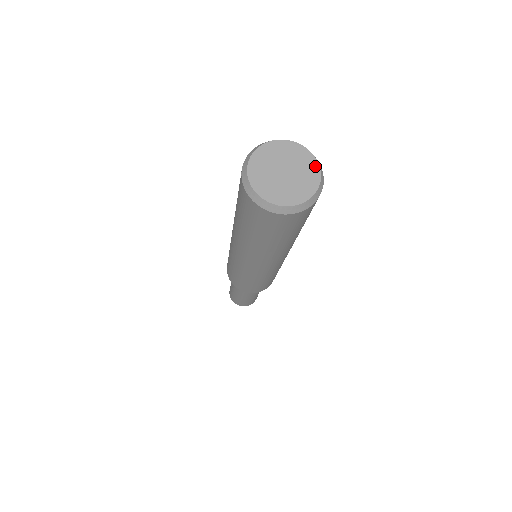
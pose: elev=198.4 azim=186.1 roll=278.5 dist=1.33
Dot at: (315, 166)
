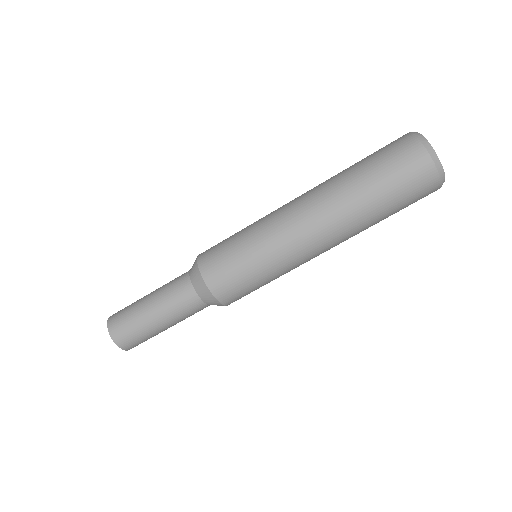
Dot at: occluded
